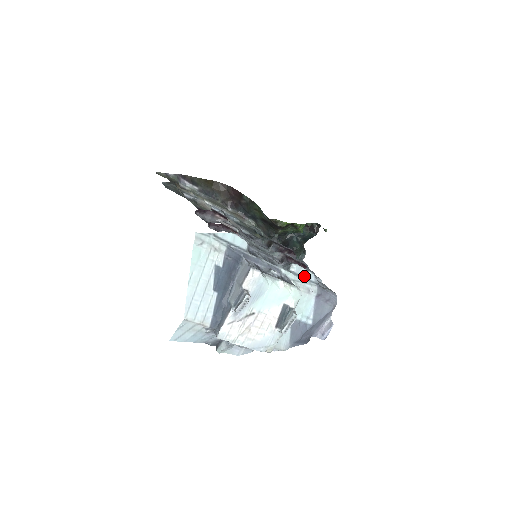
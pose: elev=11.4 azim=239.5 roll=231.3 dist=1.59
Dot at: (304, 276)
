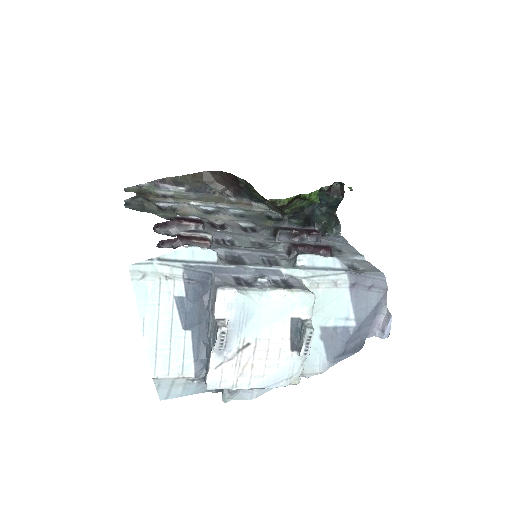
Dot at: (322, 266)
